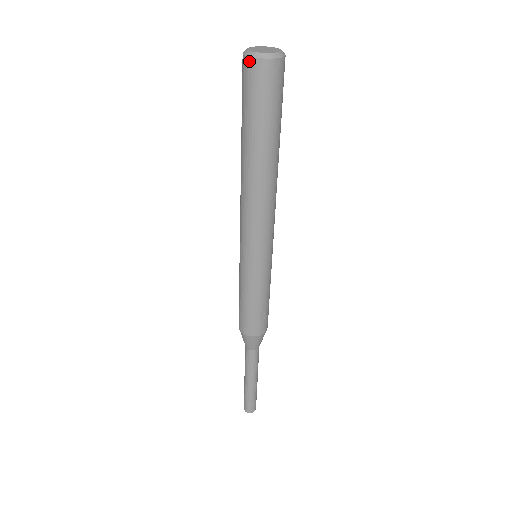
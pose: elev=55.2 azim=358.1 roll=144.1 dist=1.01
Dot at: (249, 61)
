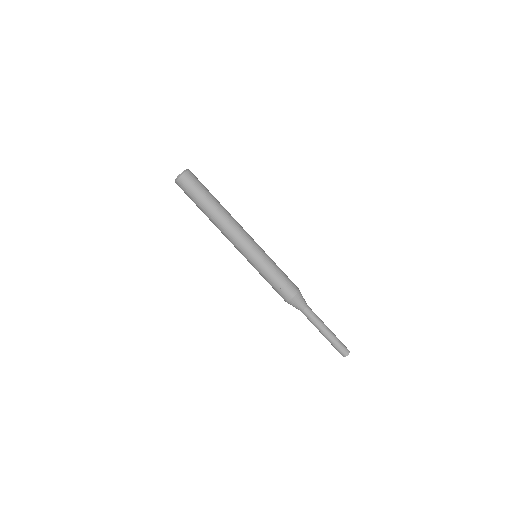
Dot at: (177, 184)
